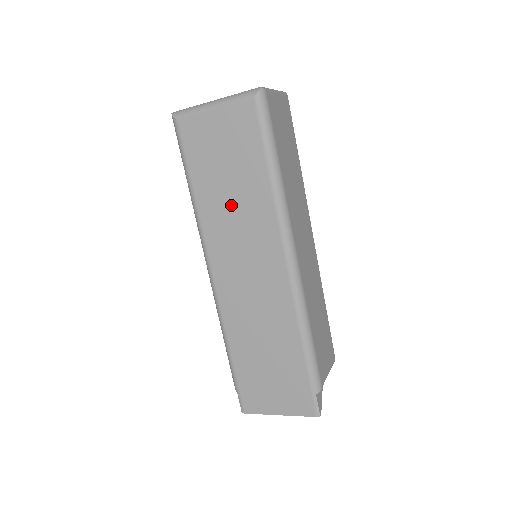
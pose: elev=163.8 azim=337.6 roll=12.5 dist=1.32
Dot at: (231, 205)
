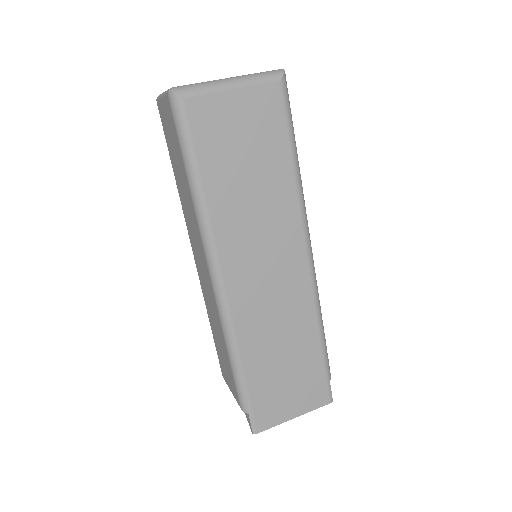
Dot at: (250, 200)
